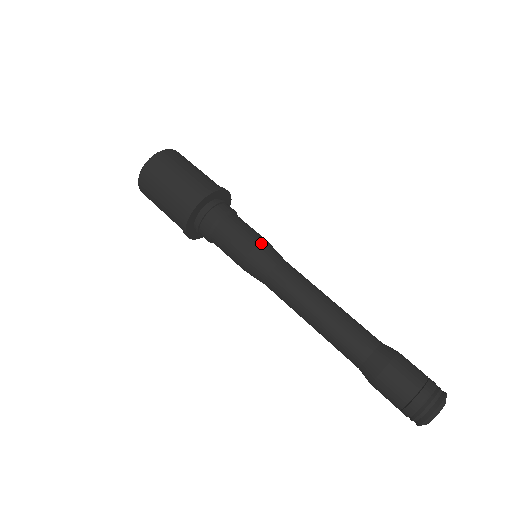
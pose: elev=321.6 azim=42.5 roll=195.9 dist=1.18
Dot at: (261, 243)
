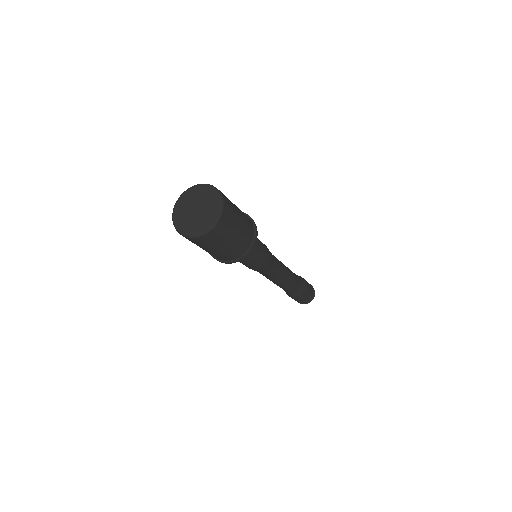
Dot at: (266, 263)
